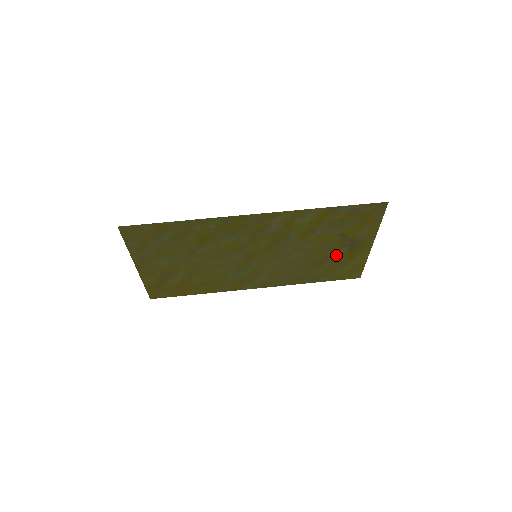
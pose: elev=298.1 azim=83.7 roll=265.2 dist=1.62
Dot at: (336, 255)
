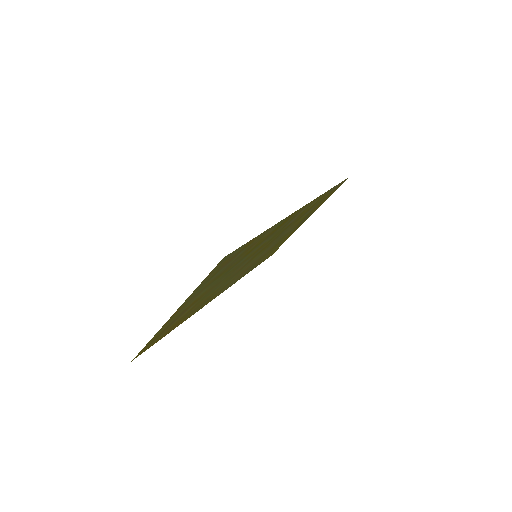
Dot at: (286, 236)
